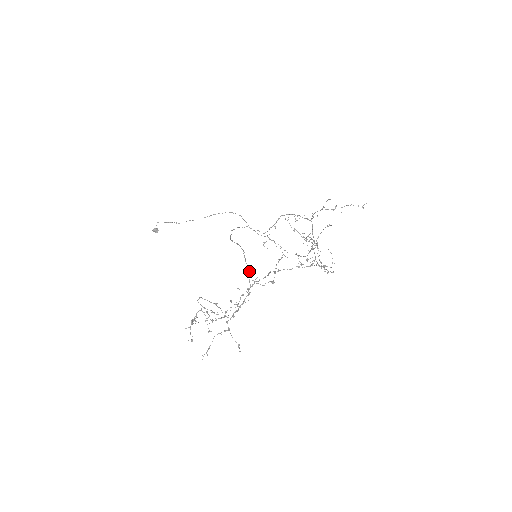
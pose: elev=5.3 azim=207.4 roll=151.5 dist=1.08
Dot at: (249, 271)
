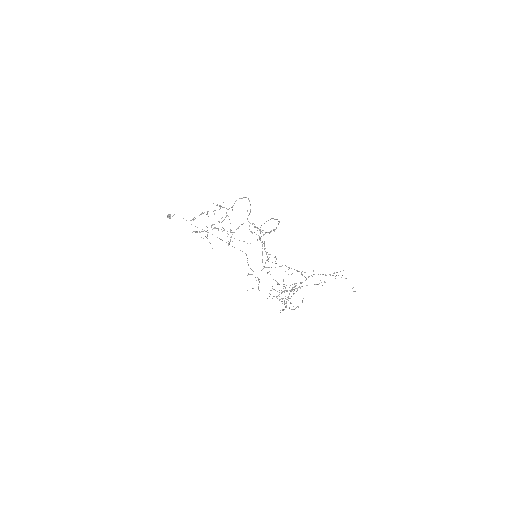
Dot at: (276, 228)
